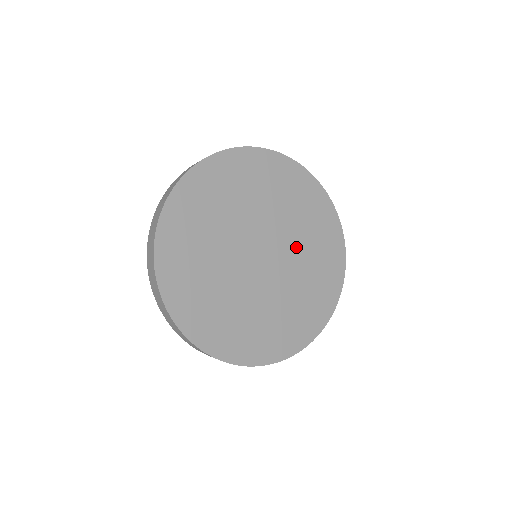
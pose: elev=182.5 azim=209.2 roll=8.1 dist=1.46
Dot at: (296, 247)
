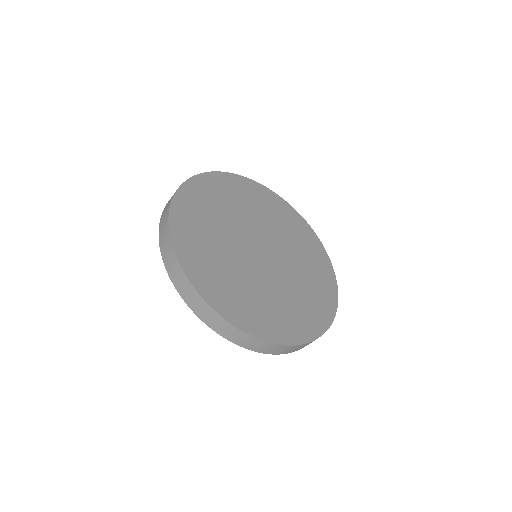
Dot at: (289, 281)
